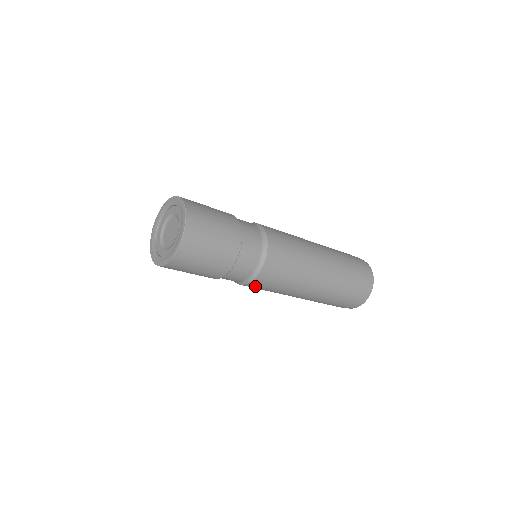
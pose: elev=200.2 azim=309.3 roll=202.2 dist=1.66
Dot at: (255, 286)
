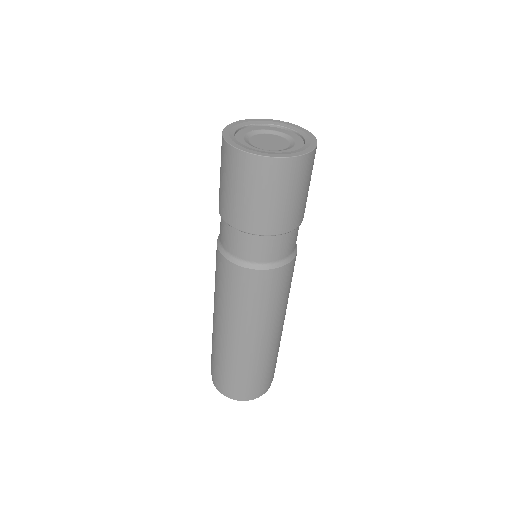
Dot at: (232, 275)
